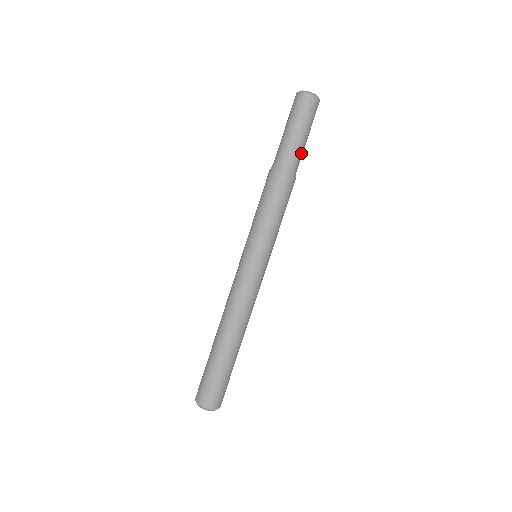
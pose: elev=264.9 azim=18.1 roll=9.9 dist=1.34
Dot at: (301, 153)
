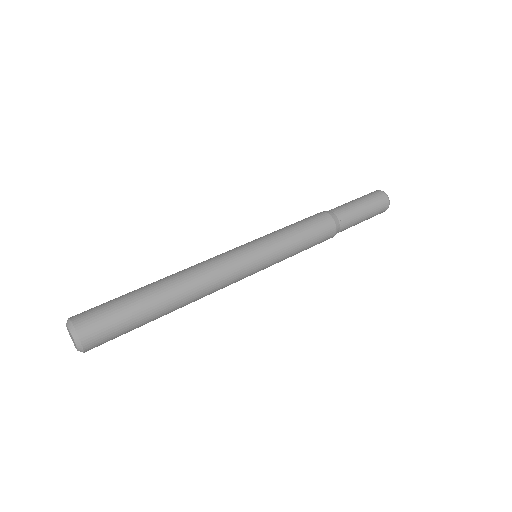
Dot at: (352, 216)
